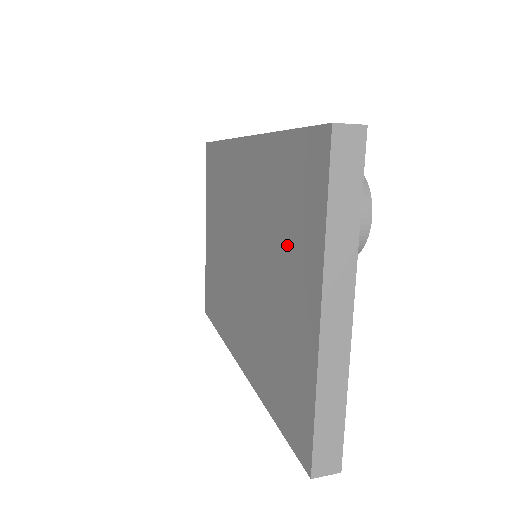
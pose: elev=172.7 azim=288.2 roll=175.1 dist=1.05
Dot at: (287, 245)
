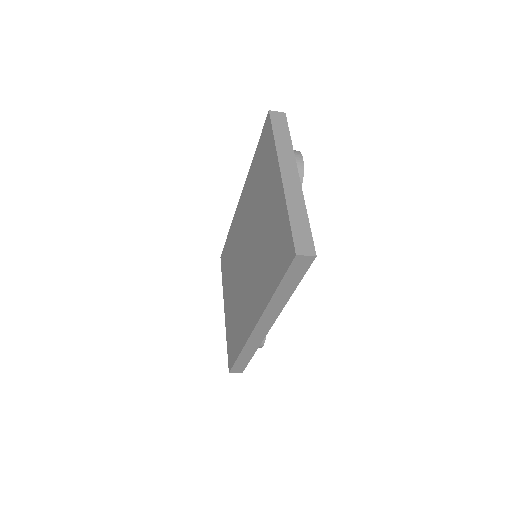
Dot at: (264, 186)
